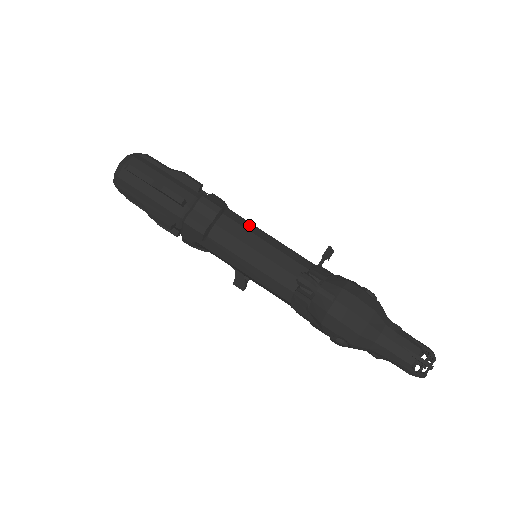
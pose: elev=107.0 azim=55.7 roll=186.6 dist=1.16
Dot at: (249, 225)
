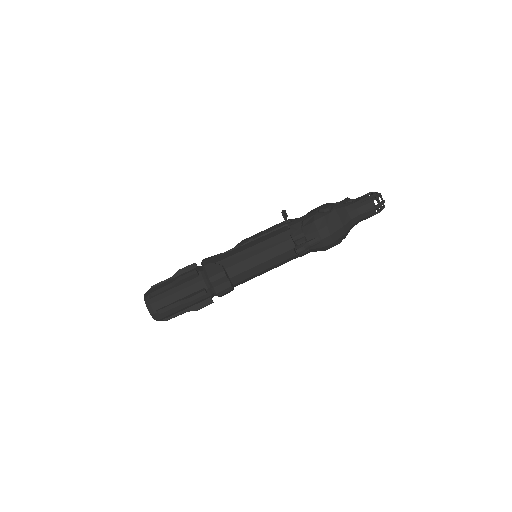
Dot at: (240, 256)
